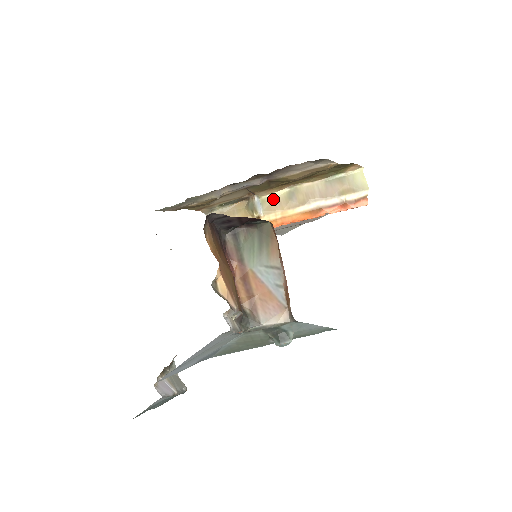
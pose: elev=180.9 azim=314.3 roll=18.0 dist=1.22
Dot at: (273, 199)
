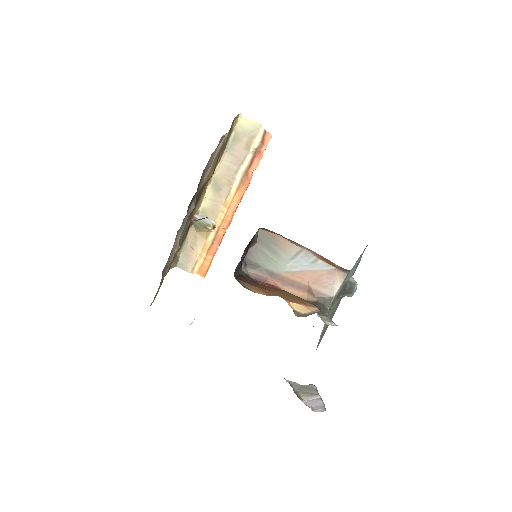
Dot at: (208, 204)
